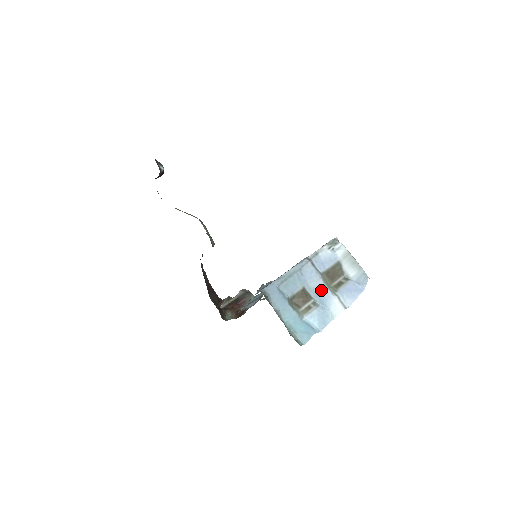
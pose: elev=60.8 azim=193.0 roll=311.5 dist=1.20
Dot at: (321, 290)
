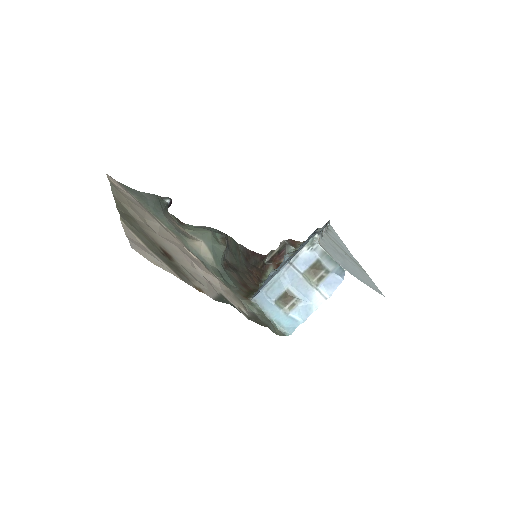
Dot at: (303, 288)
